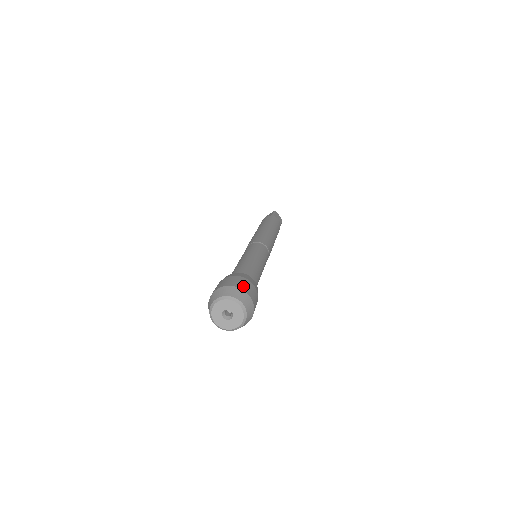
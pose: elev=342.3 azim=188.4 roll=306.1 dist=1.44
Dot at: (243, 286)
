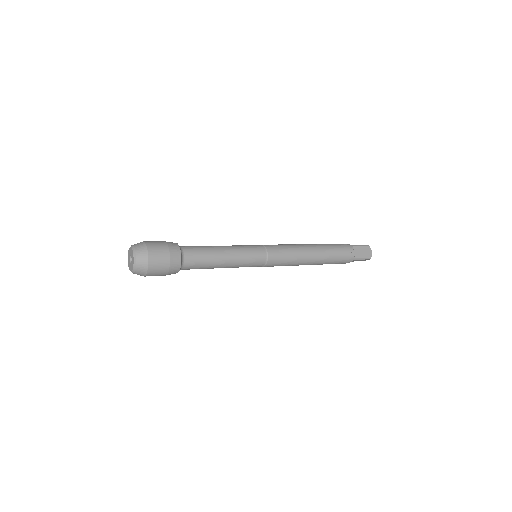
Dot at: (153, 248)
